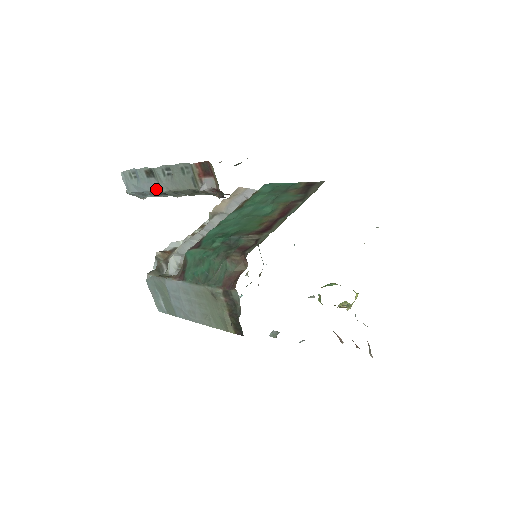
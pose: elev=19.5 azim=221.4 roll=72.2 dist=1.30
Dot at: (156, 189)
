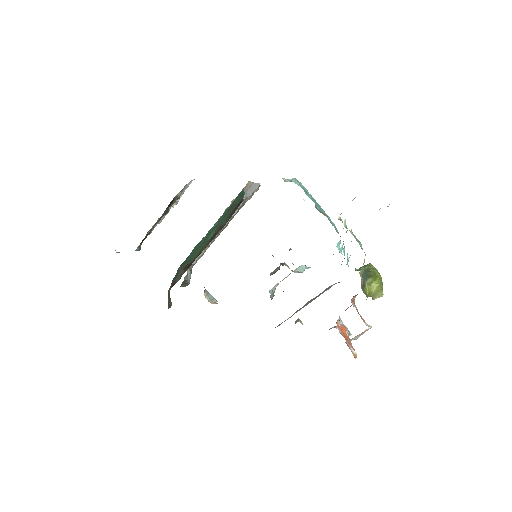
Dot at: occluded
